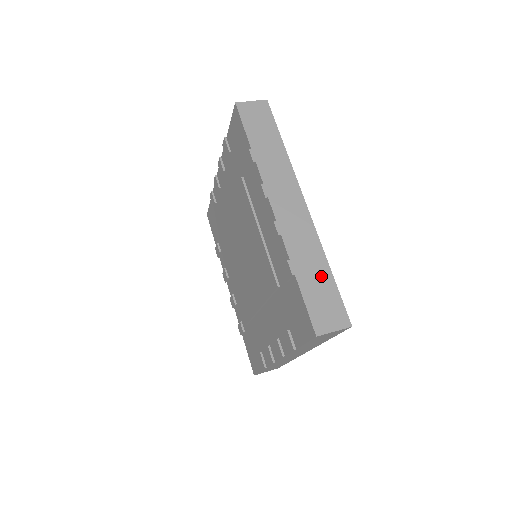
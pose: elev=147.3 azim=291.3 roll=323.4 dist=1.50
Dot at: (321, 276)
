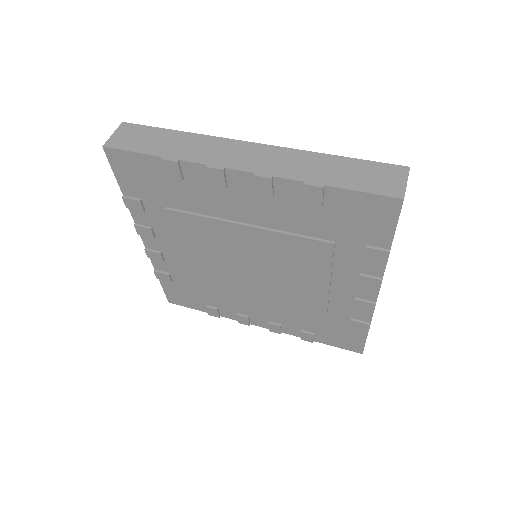
Dot at: occluded
